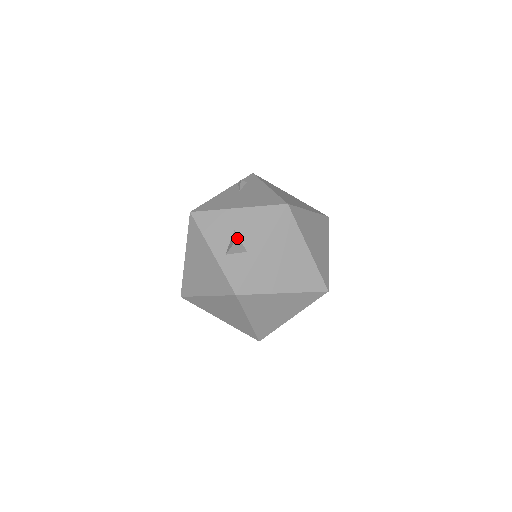
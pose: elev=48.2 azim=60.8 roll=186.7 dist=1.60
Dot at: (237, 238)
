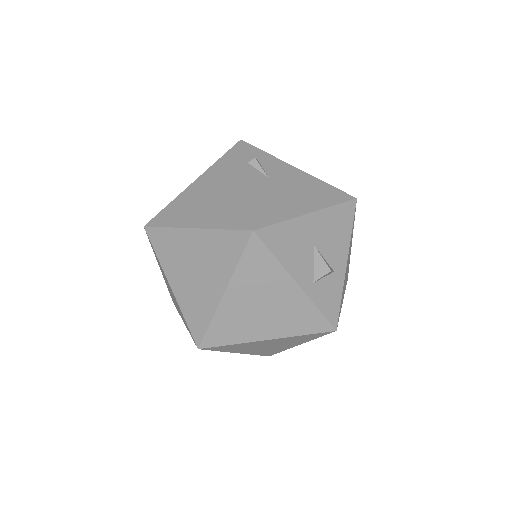
Dot at: (322, 257)
